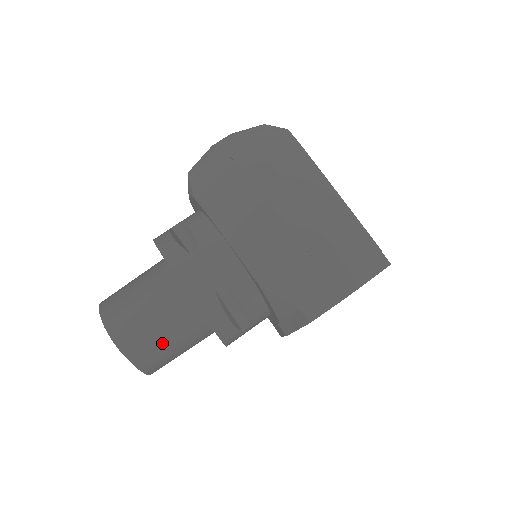
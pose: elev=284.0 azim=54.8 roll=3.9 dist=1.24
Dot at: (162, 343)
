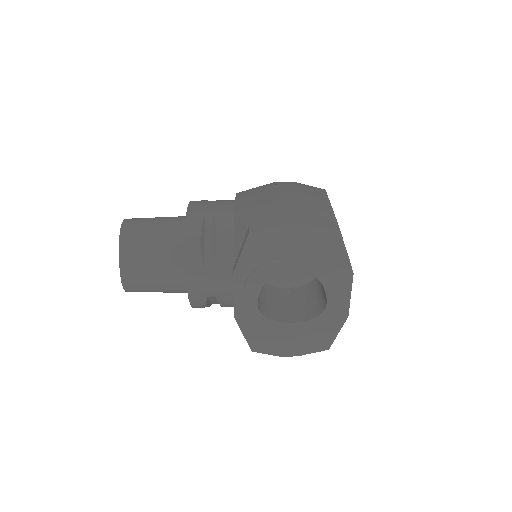
Dot at: (147, 245)
